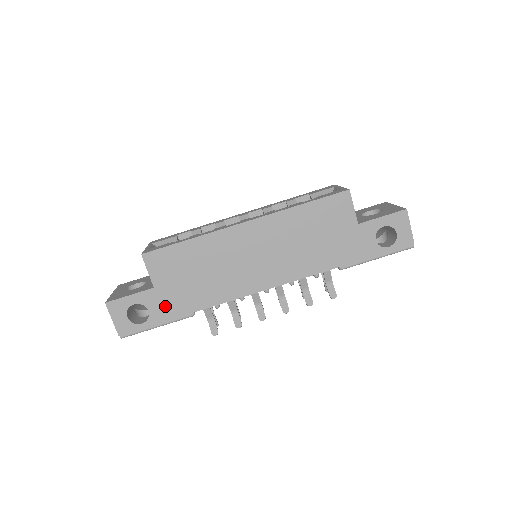
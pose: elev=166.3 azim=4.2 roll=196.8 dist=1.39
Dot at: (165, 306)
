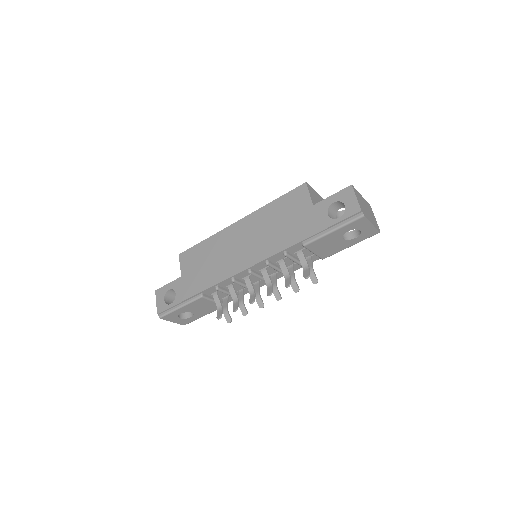
Dot at: (185, 289)
